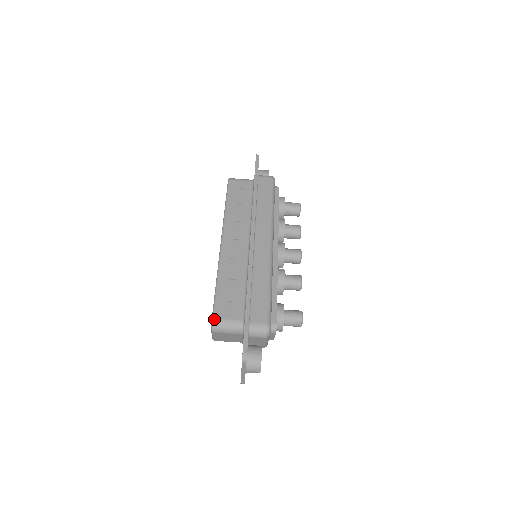
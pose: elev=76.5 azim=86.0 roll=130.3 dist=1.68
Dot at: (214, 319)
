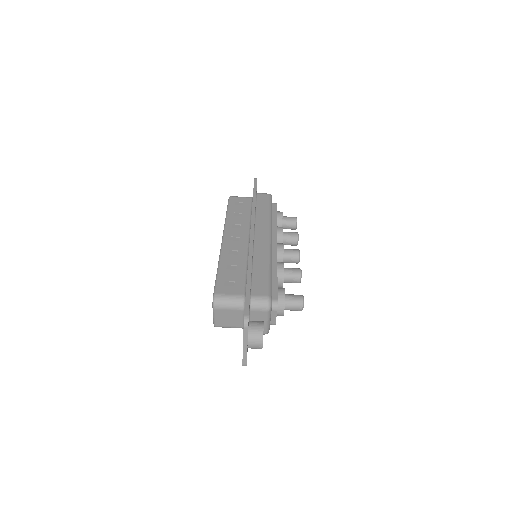
Dot at: (215, 294)
